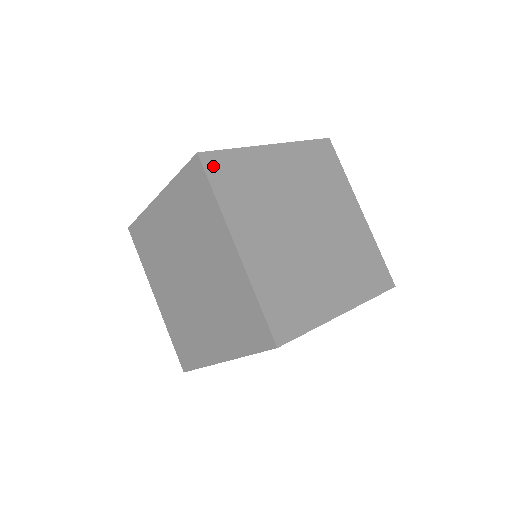
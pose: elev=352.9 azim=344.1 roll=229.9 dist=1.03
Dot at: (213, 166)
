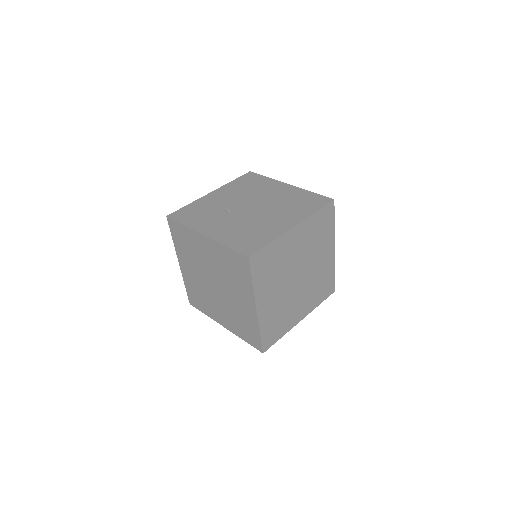
Dot at: (256, 263)
